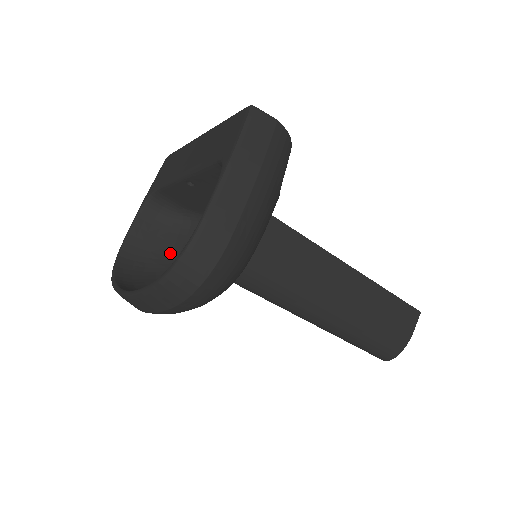
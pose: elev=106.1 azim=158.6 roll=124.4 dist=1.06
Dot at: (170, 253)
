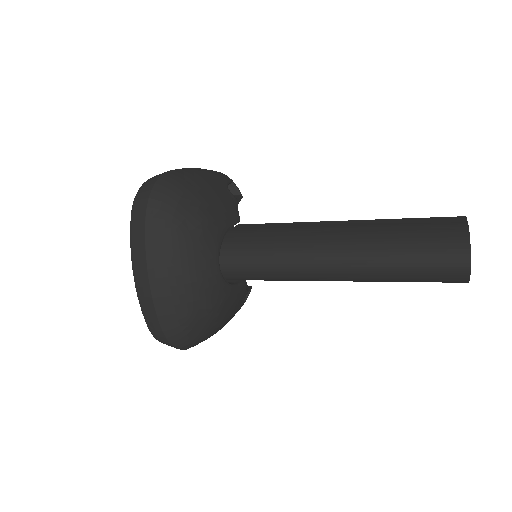
Dot at: occluded
